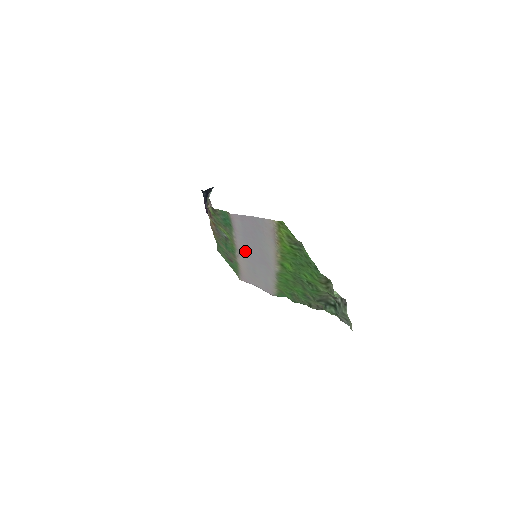
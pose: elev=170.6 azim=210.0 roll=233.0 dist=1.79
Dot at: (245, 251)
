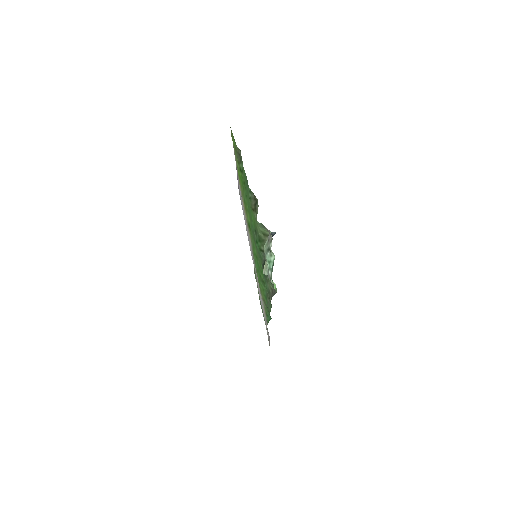
Dot at: occluded
